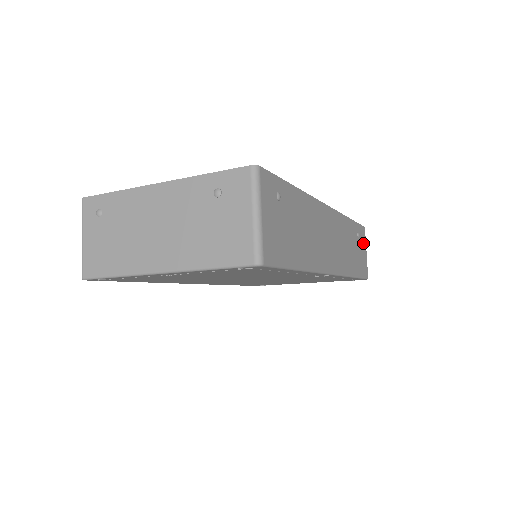
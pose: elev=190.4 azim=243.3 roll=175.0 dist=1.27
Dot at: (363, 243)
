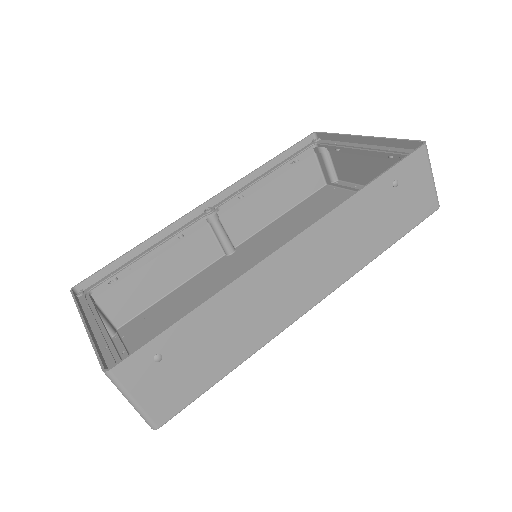
Dot at: (418, 175)
